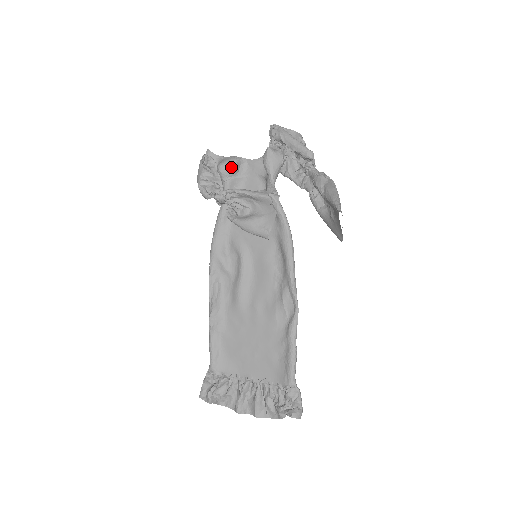
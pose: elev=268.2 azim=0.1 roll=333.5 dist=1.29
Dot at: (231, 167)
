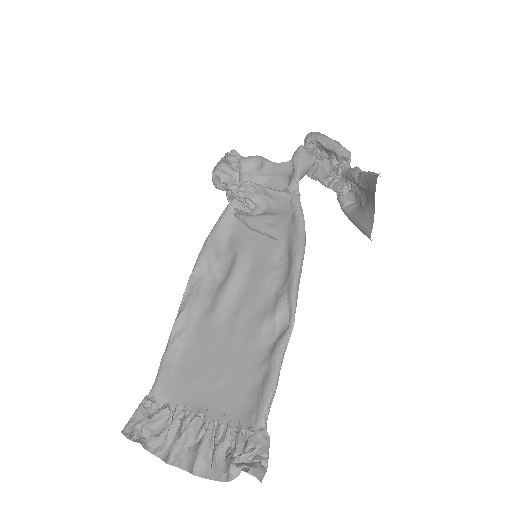
Dot at: (254, 161)
